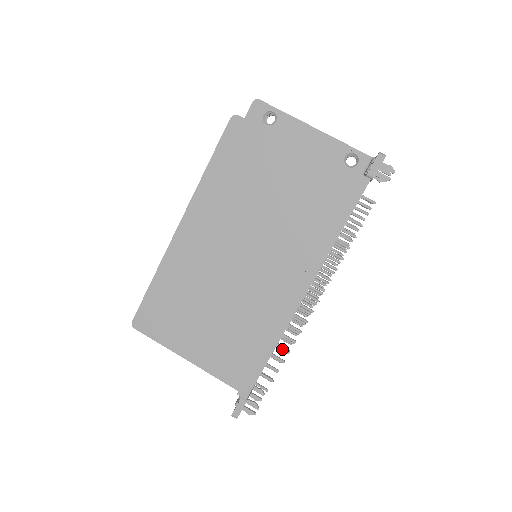
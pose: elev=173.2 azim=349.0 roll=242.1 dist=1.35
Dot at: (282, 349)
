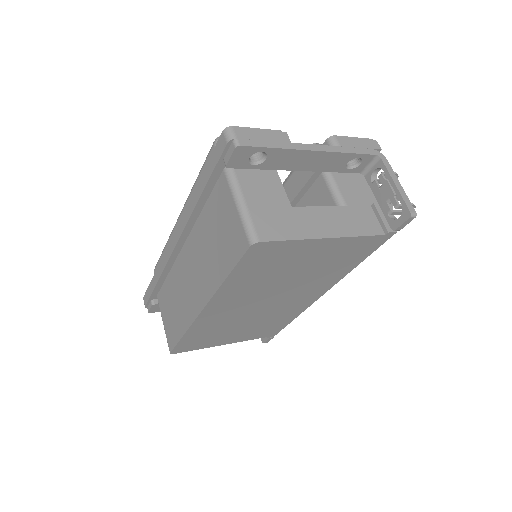
Dot at: occluded
